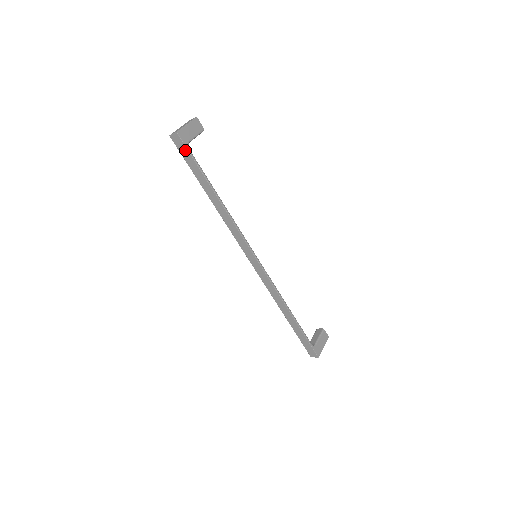
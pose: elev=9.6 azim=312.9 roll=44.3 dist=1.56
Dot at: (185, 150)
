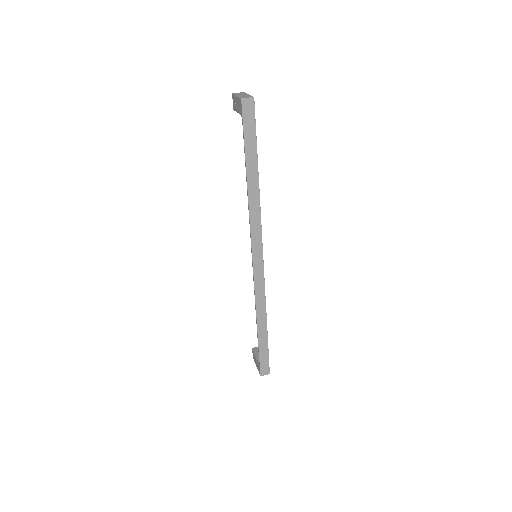
Dot at: (252, 120)
